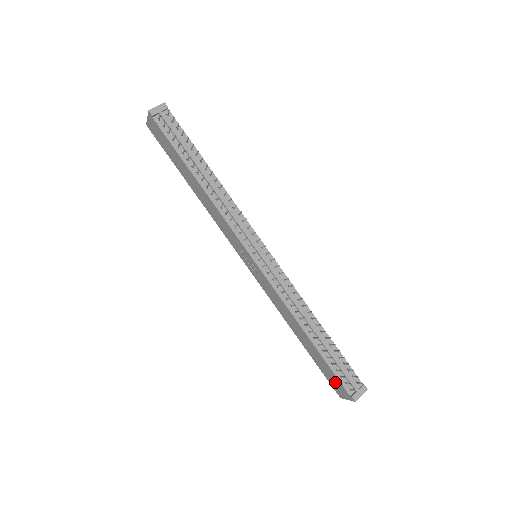
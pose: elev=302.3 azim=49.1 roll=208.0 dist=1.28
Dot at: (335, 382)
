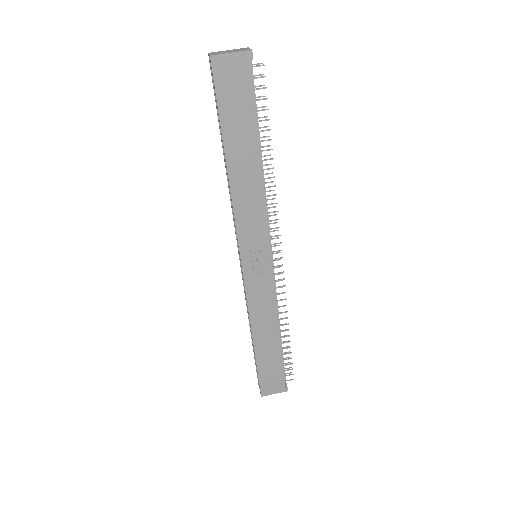
Dot at: (273, 379)
